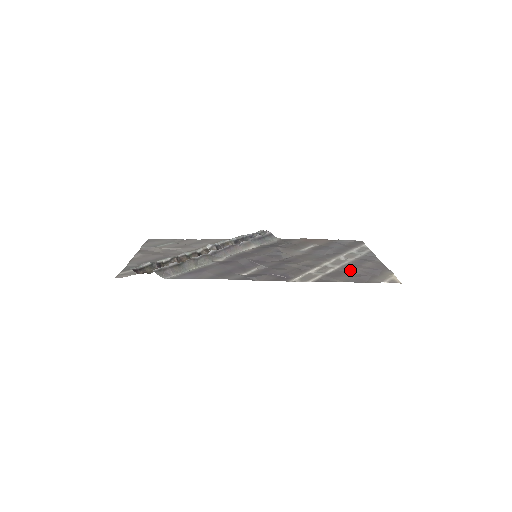
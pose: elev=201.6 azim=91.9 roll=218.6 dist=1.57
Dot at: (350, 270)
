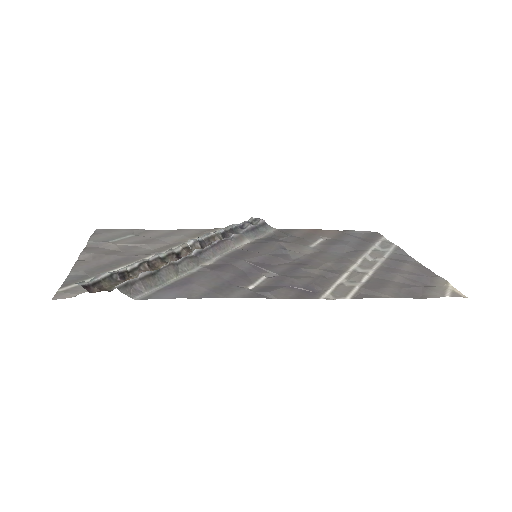
Dot at: (390, 277)
